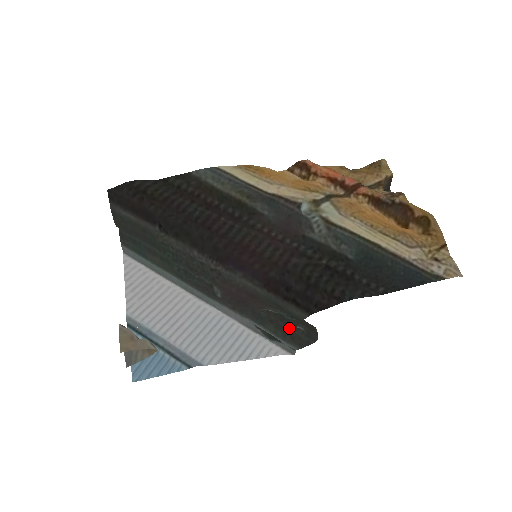
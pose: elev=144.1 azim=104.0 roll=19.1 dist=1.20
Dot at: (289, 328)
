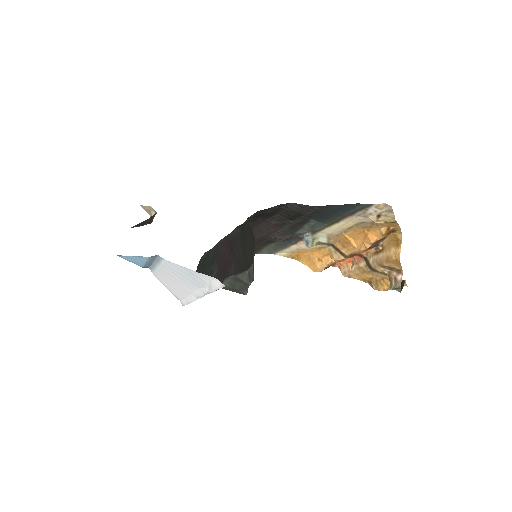
Dot at: (240, 284)
